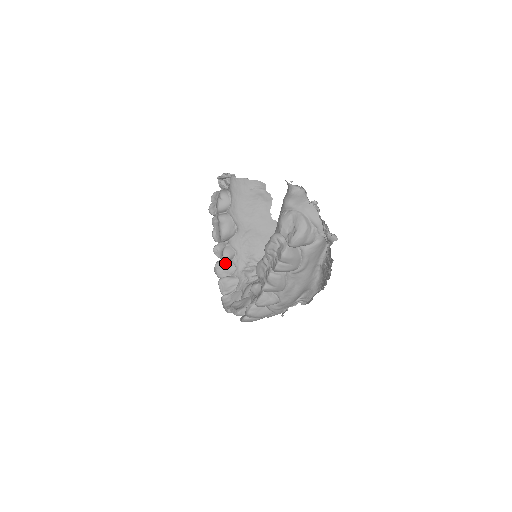
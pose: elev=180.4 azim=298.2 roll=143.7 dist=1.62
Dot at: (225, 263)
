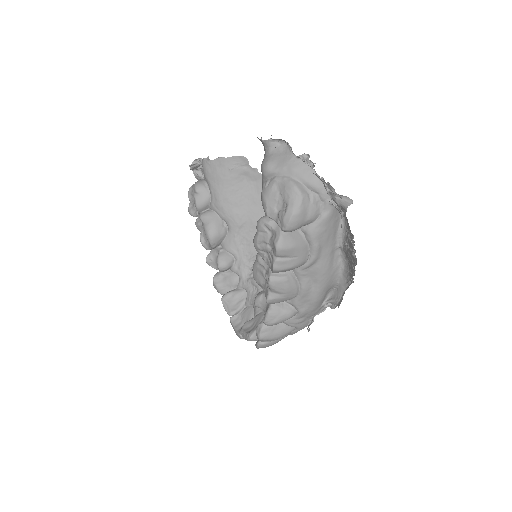
Dot at: (224, 274)
